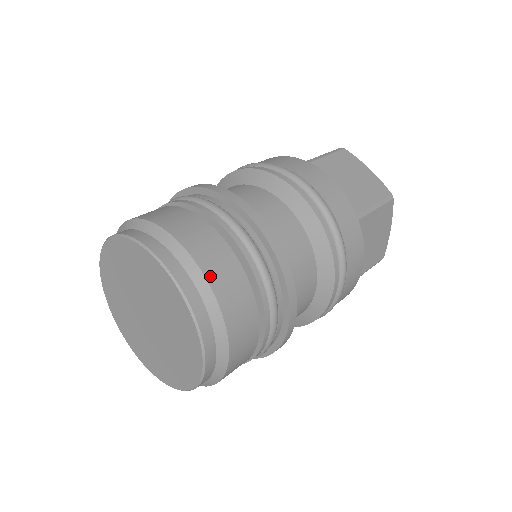
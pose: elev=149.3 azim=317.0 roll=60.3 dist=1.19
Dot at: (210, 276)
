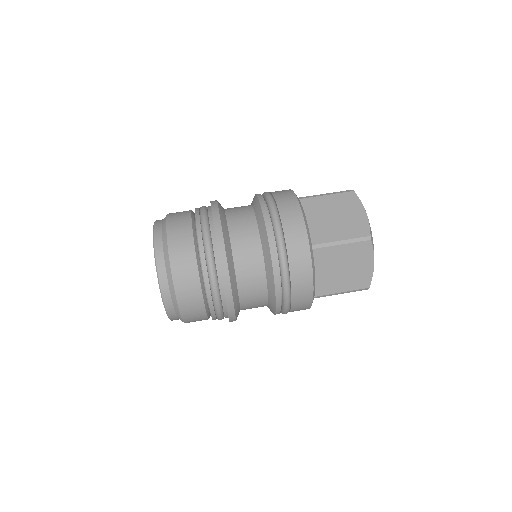
Dot at: (183, 312)
